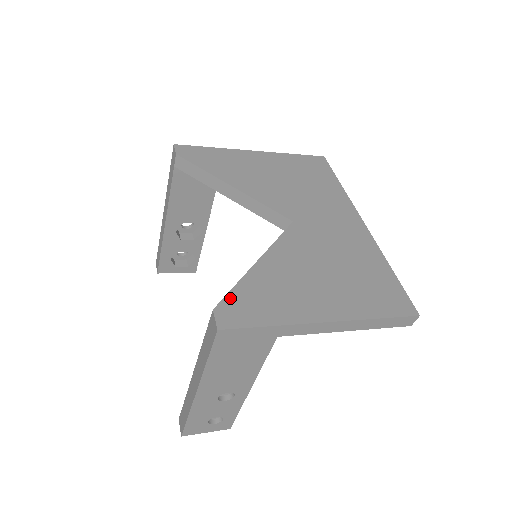
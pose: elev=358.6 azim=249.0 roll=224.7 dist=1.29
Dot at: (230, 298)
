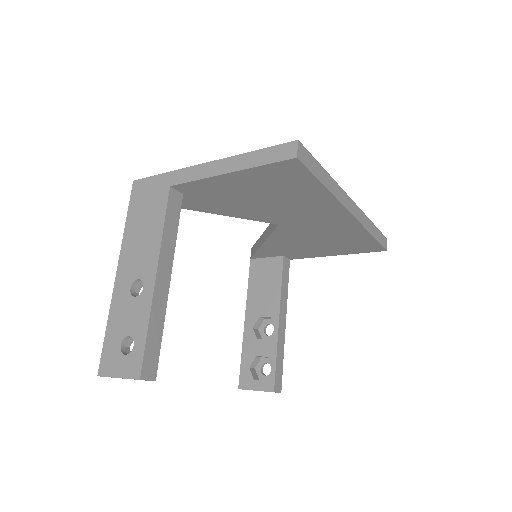
Dot at: occluded
